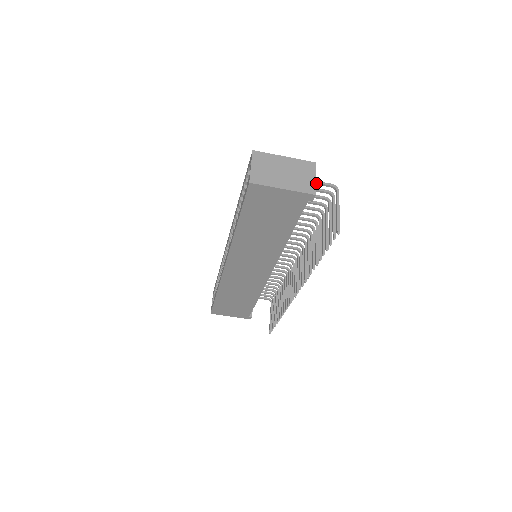
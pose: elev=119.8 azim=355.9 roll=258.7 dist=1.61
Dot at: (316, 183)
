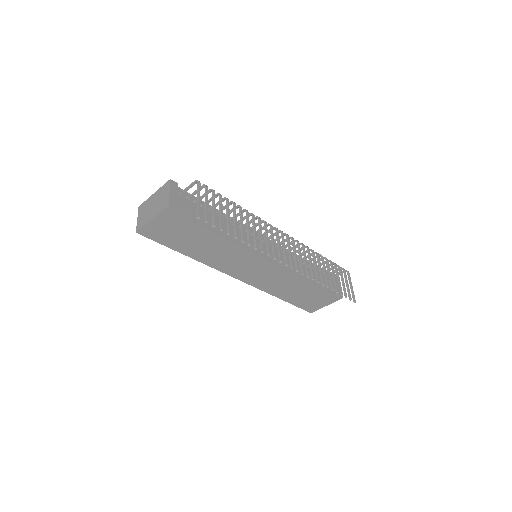
Dot at: (186, 190)
